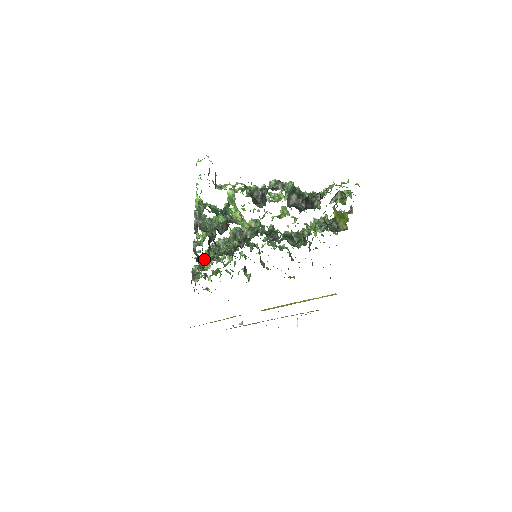
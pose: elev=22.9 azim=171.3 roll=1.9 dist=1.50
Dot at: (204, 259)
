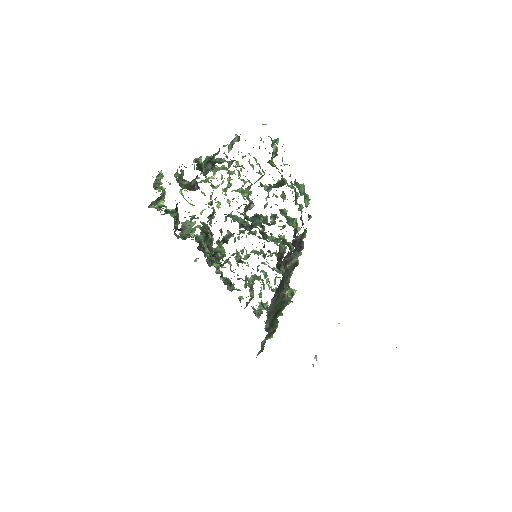
Dot at: occluded
